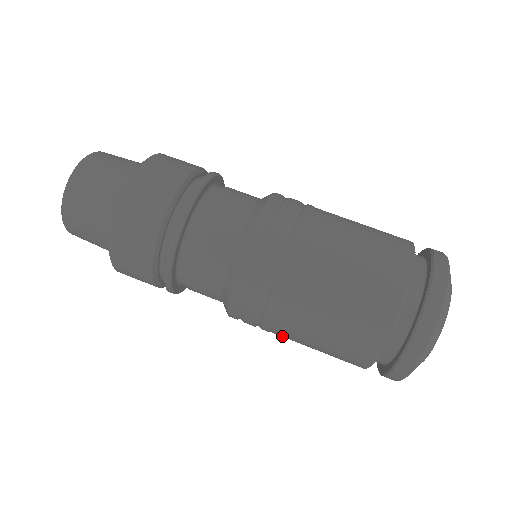
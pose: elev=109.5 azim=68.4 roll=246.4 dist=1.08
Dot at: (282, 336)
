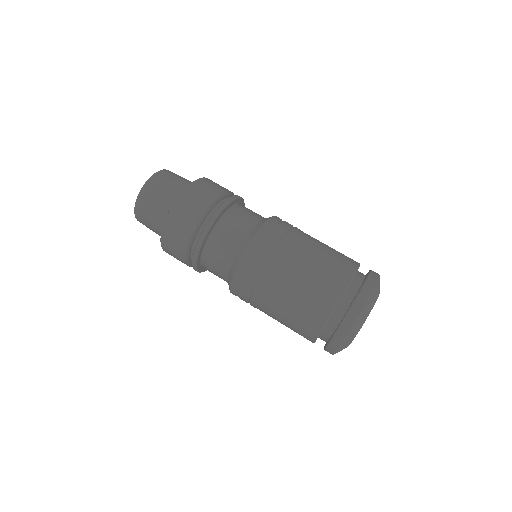
Dot at: occluded
